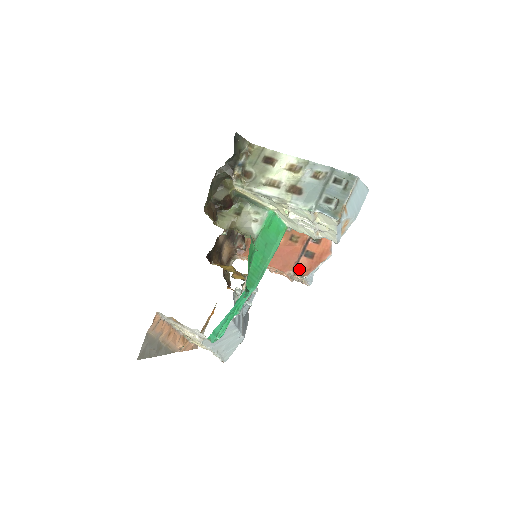
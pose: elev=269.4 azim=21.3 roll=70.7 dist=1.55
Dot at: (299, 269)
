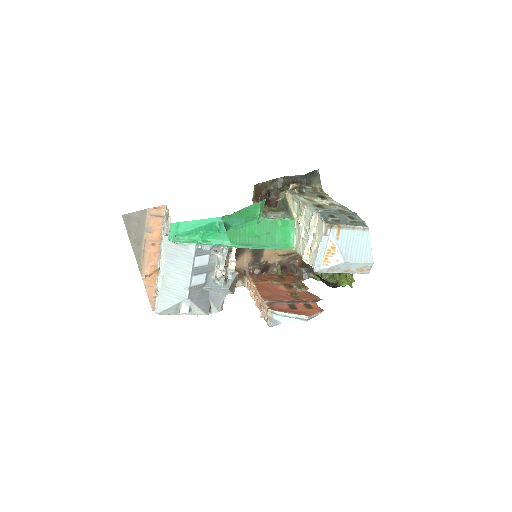
Dot at: (275, 305)
